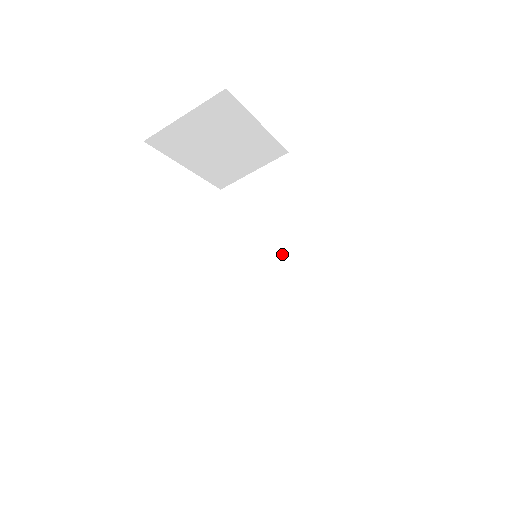
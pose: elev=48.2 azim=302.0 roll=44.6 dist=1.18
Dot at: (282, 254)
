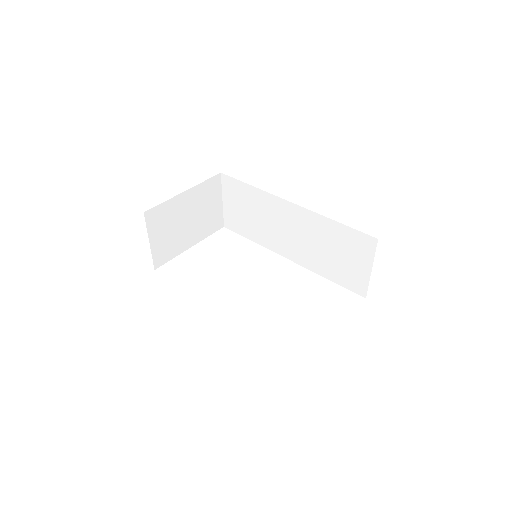
Dot at: (279, 226)
